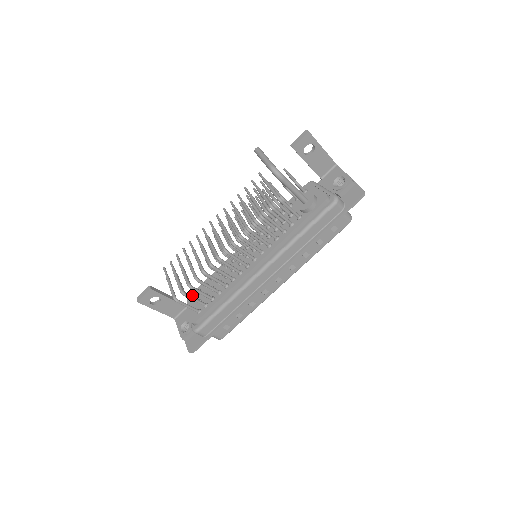
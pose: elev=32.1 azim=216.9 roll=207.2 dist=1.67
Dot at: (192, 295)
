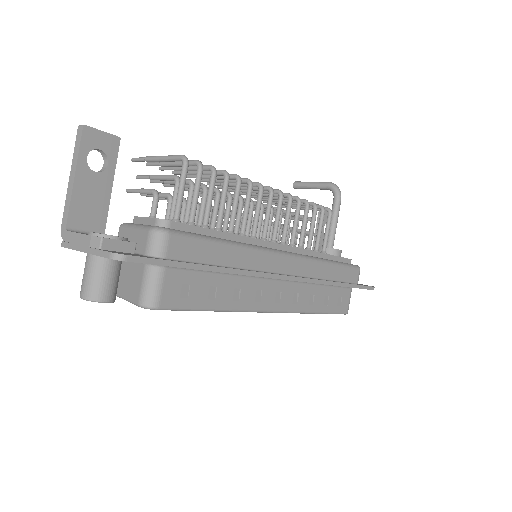
Dot at: occluded
